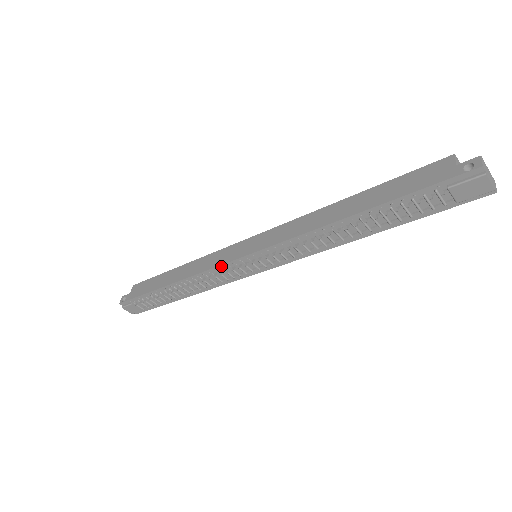
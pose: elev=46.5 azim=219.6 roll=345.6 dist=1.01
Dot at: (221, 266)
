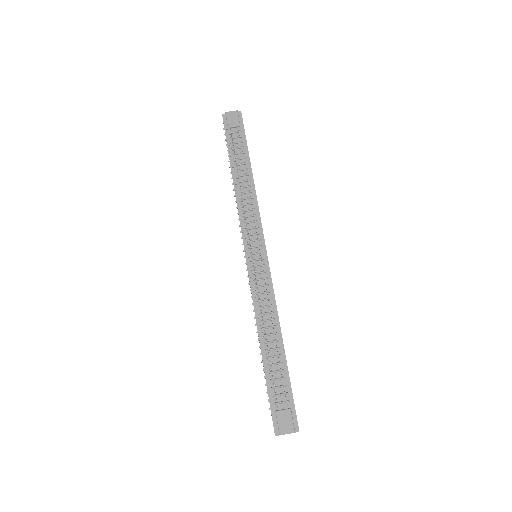
Dot at: (251, 281)
